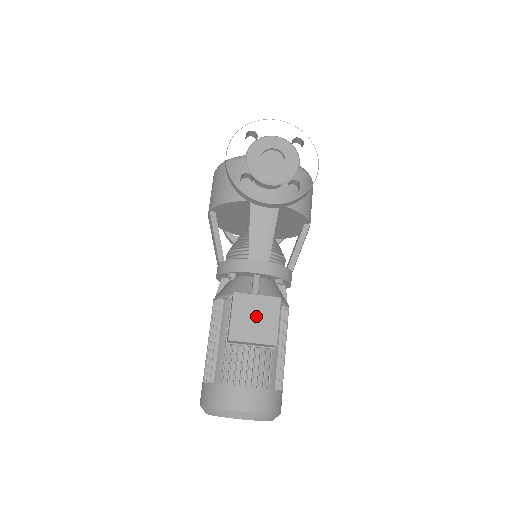
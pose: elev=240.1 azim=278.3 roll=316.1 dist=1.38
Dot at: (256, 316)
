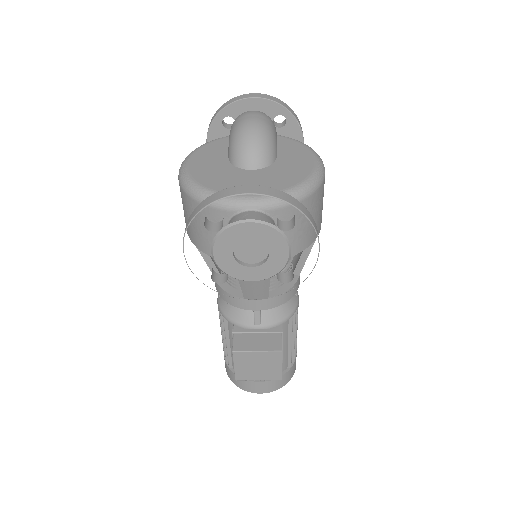
Dot at: (258, 365)
